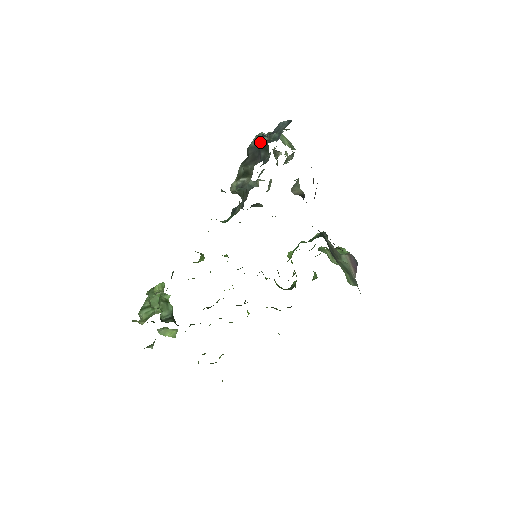
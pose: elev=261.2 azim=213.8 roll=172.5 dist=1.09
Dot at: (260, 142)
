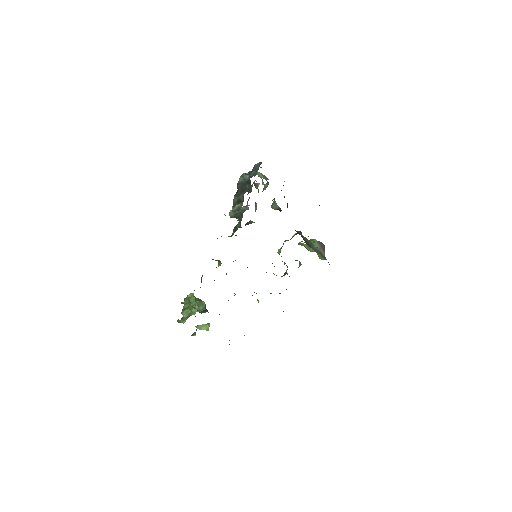
Dot at: (244, 179)
